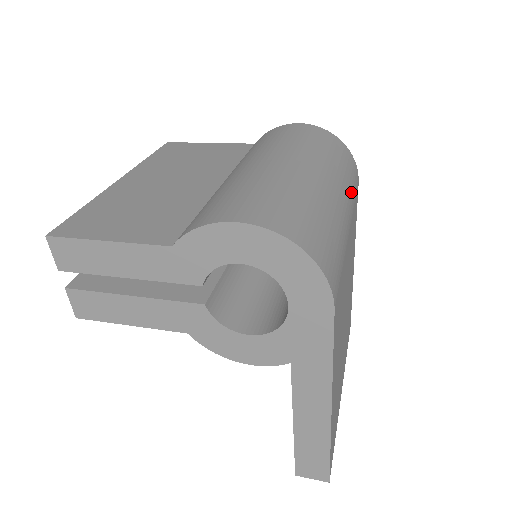
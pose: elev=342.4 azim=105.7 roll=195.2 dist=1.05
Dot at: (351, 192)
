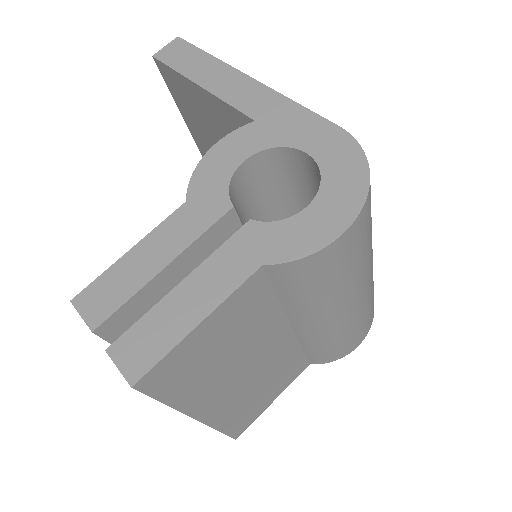
Dot at: occluded
